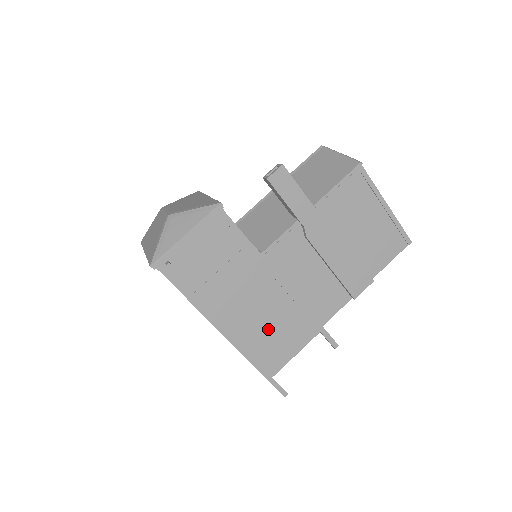
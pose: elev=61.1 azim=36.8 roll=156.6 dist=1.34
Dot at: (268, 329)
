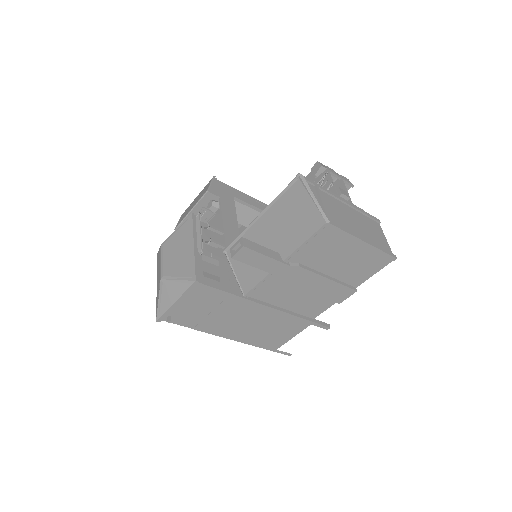
Dot at: (265, 330)
